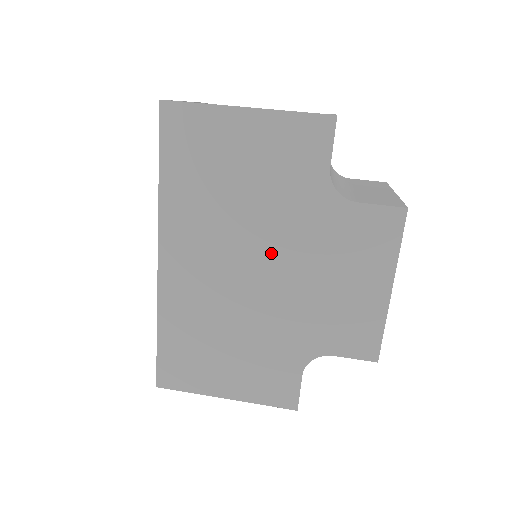
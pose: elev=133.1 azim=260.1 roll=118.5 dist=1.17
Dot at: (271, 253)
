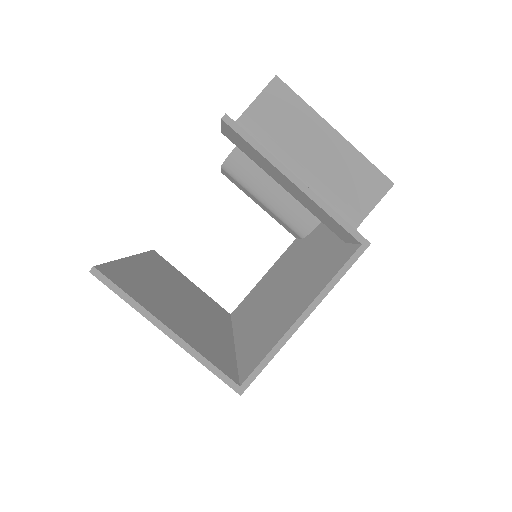
Dot at: occluded
